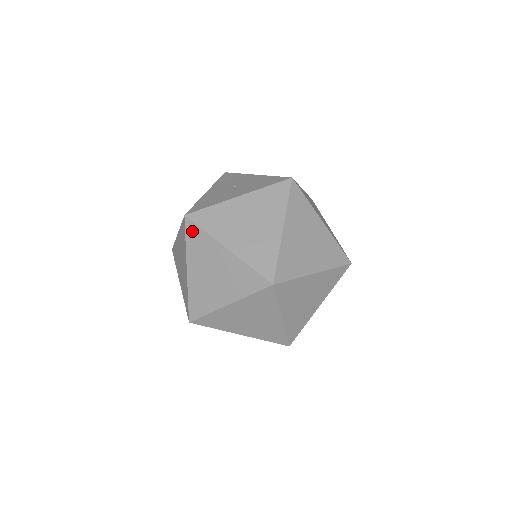
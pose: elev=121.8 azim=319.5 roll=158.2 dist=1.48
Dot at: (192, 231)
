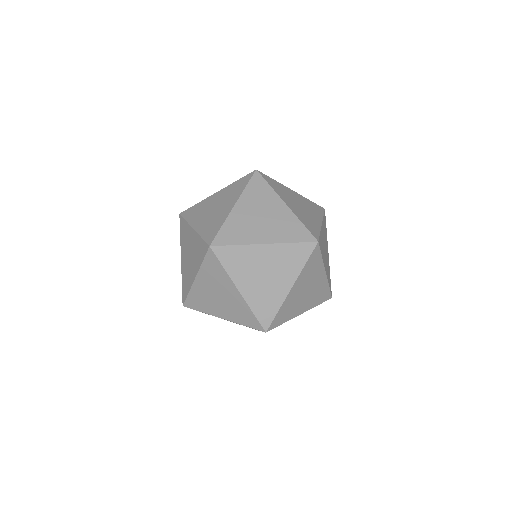
Dot at: (182, 224)
